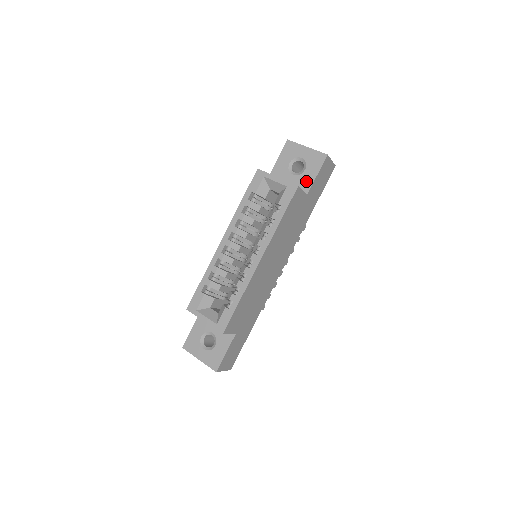
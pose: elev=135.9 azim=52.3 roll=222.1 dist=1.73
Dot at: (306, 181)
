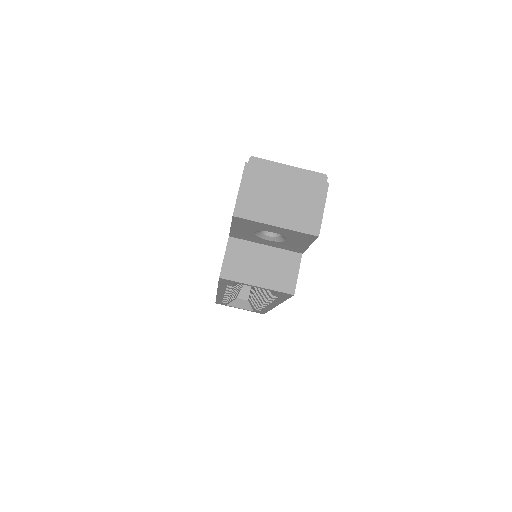
Dot at: (294, 247)
